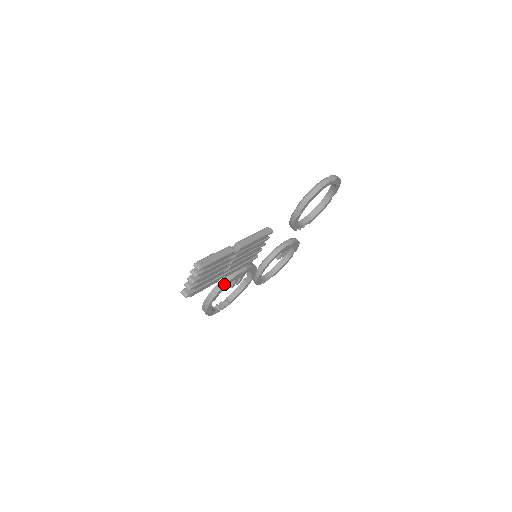
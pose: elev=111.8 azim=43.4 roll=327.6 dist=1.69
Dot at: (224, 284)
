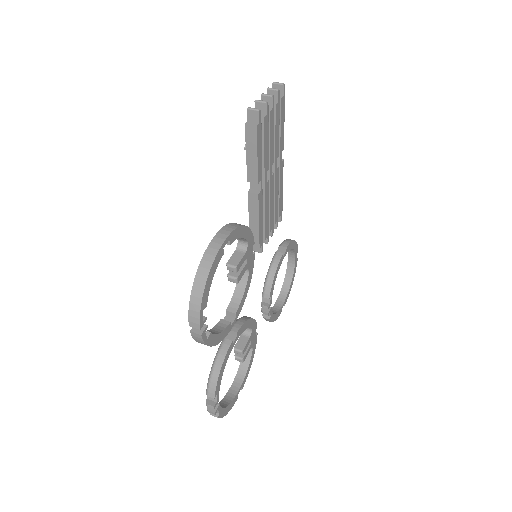
Dot at: occluded
